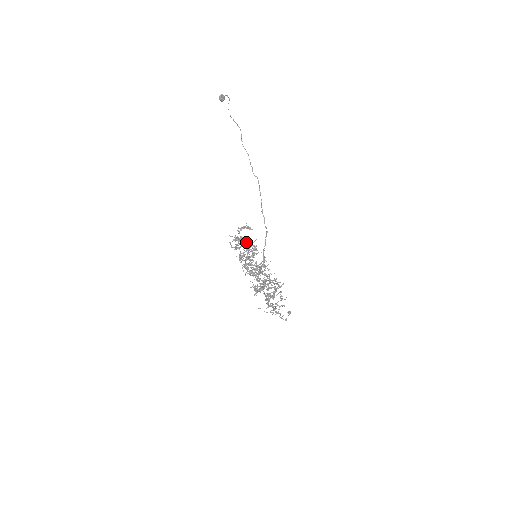
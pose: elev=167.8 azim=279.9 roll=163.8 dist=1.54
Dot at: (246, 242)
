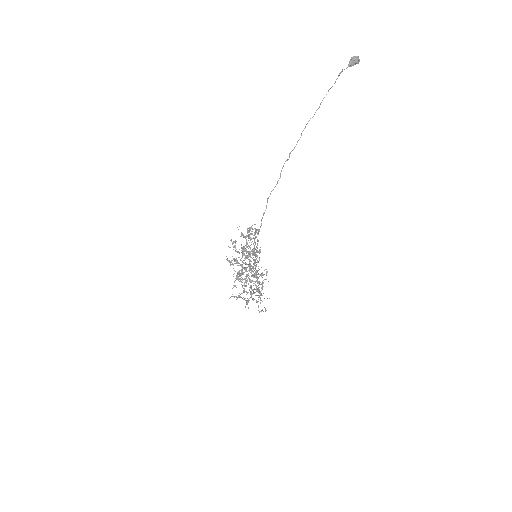
Dot at: (246, 243)
